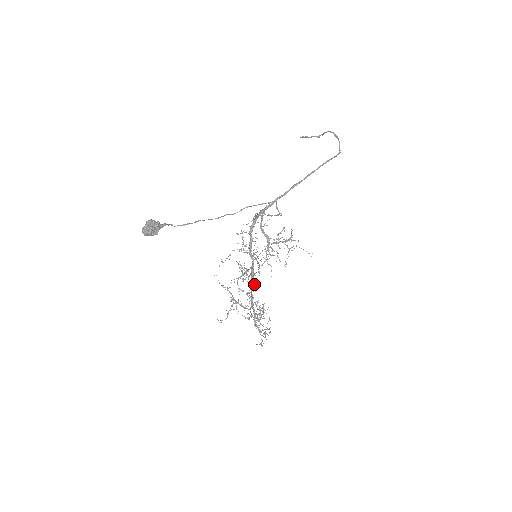
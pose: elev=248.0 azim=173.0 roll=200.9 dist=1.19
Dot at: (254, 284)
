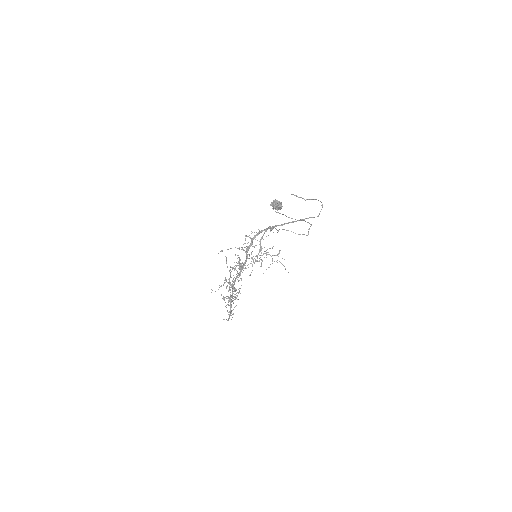
Dot at: occluded
